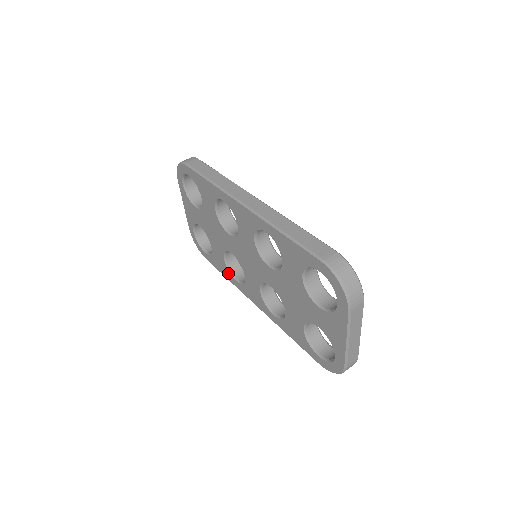
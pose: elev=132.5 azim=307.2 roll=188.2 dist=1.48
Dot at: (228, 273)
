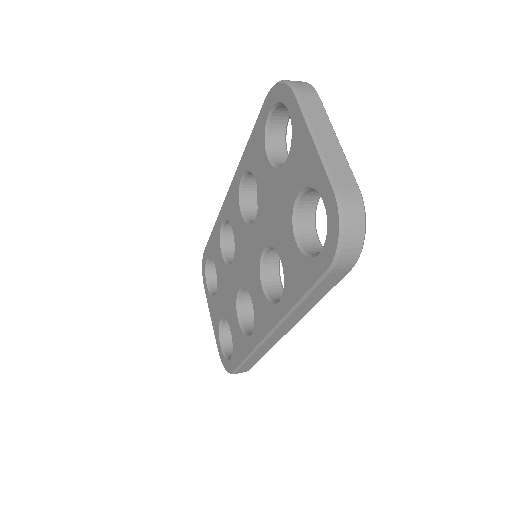
Dot at: (245, 340)
